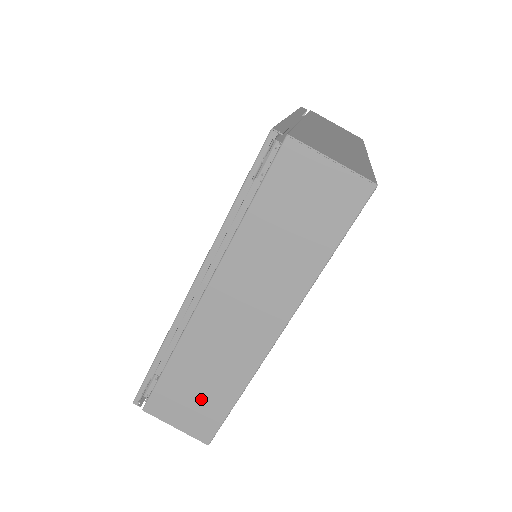
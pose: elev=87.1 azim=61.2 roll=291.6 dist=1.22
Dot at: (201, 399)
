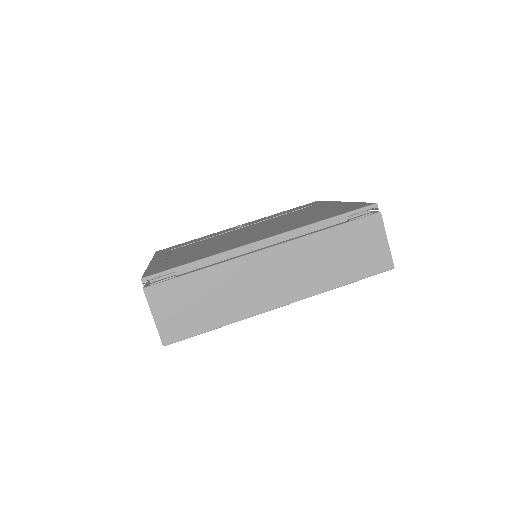
Dot at: (195, 310)
